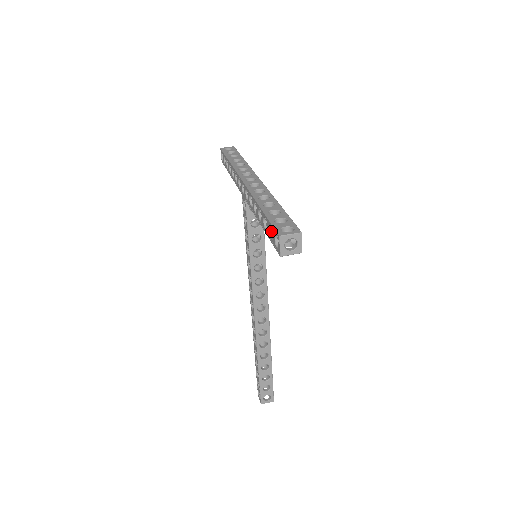
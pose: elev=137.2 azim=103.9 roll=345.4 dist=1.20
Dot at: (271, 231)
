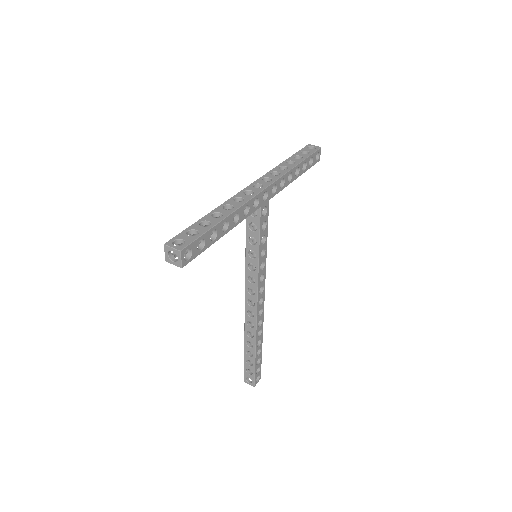
Dot at: occluded
